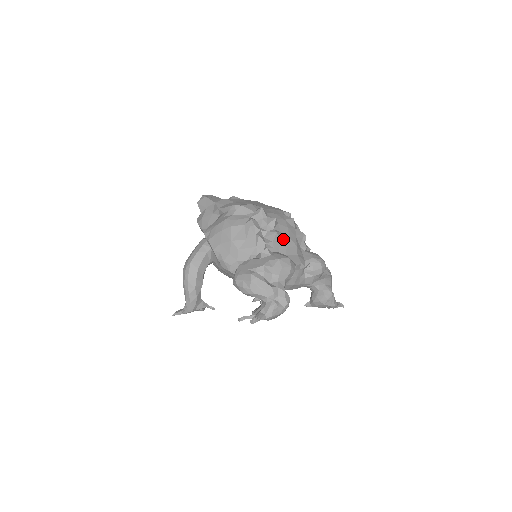
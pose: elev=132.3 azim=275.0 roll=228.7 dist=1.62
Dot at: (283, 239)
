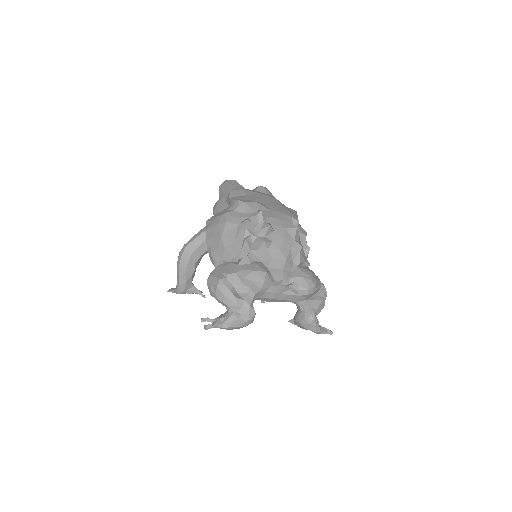
Dot at: (272, 249)
